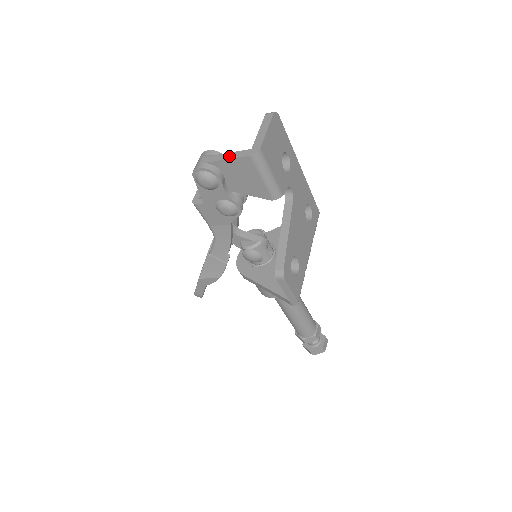
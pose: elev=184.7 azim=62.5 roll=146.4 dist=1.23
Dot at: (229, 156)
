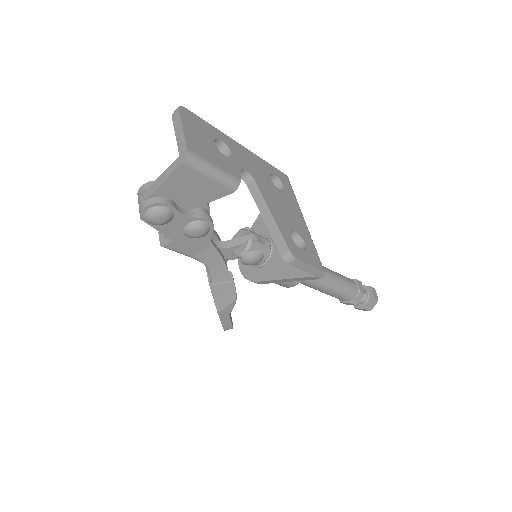
Dot at: (163, 178)
